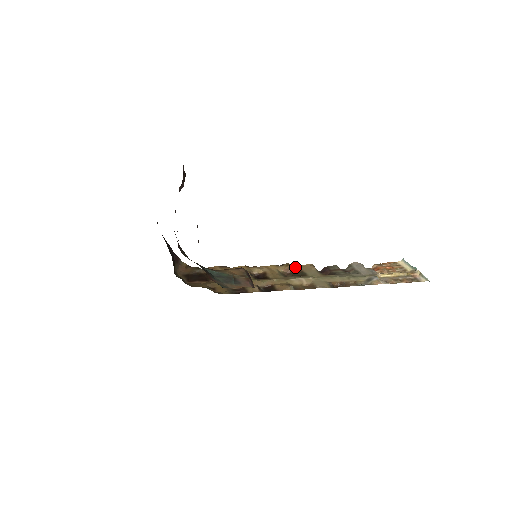
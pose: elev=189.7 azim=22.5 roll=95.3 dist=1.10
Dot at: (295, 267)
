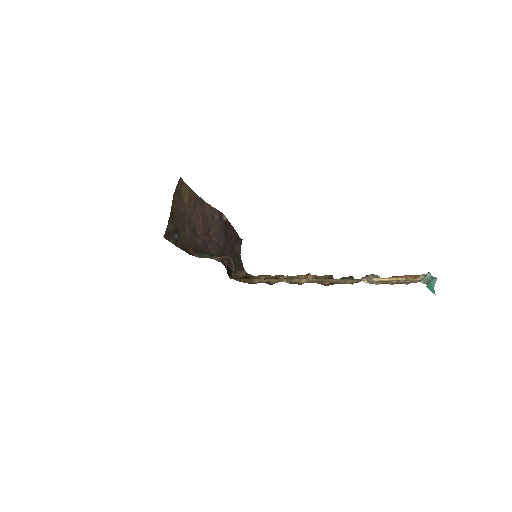
Dot at: (315, 276)
